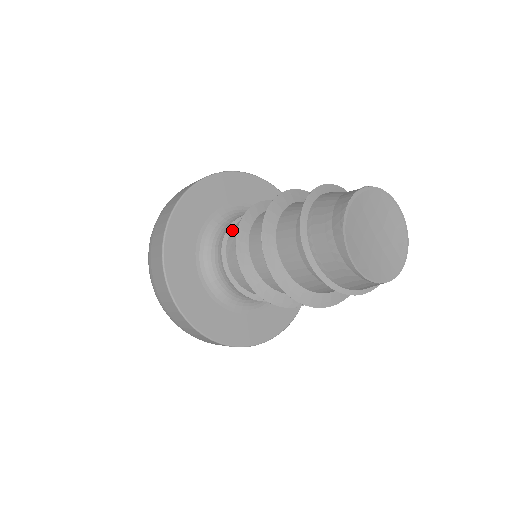
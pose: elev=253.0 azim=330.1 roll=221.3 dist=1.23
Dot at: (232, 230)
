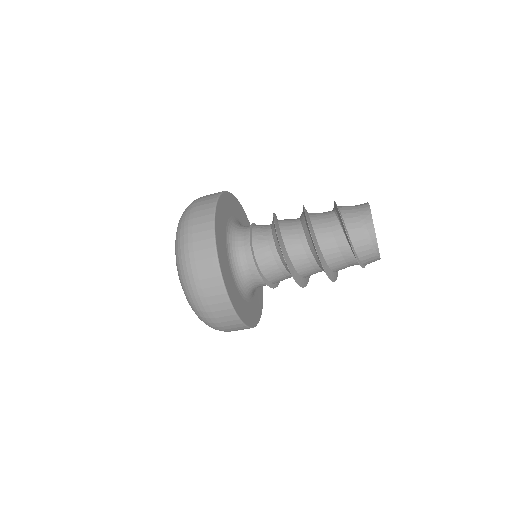
Dot at: (253, 230)
